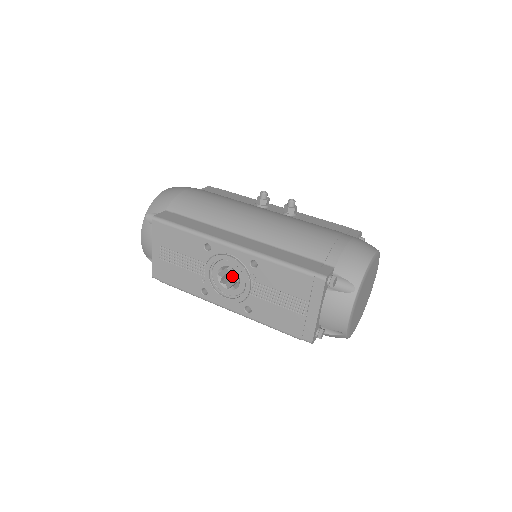
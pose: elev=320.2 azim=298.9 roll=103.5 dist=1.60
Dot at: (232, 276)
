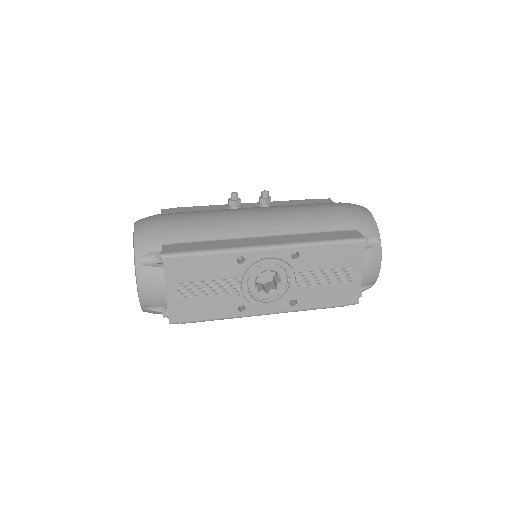
Dot at: (257, 282)
